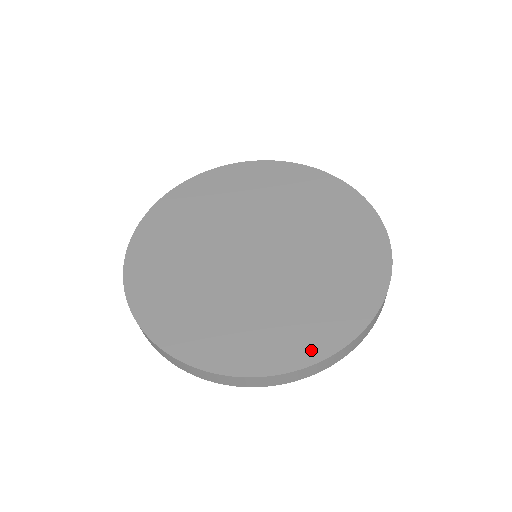
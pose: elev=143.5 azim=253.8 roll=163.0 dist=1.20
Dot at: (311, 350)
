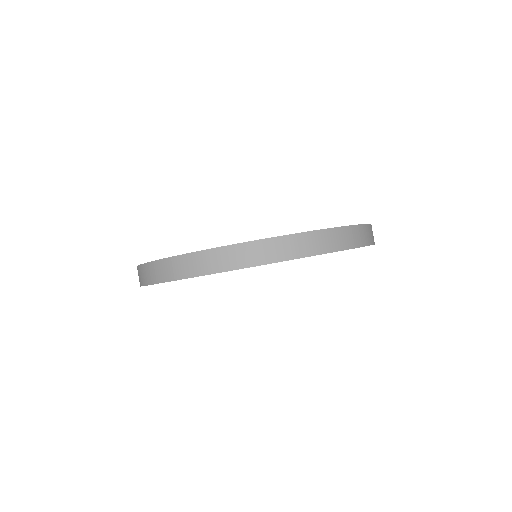
Dot at: occluded
